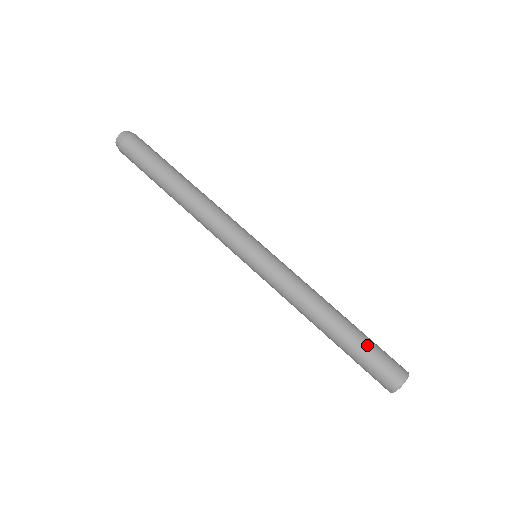
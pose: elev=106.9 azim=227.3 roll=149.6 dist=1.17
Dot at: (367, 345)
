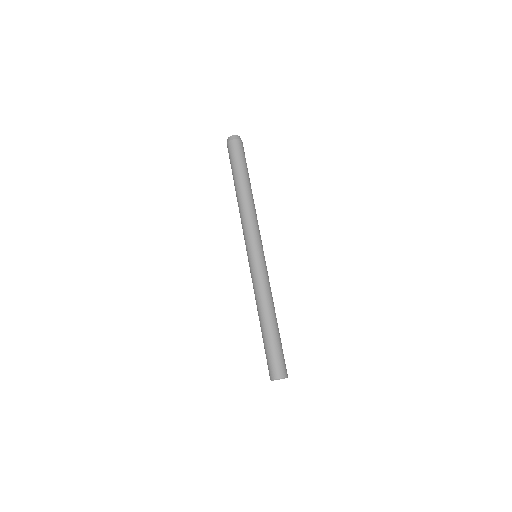
Dot at: (280, 345)
